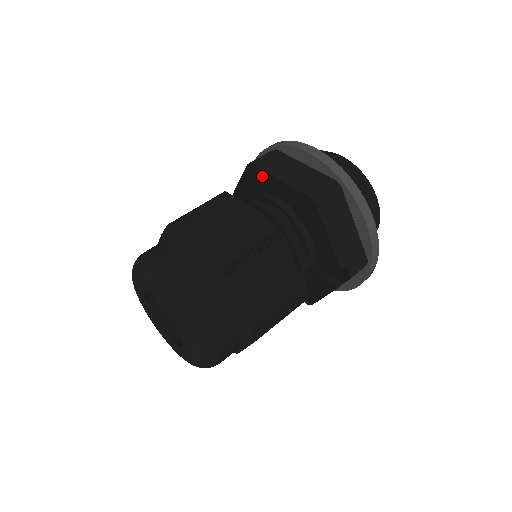
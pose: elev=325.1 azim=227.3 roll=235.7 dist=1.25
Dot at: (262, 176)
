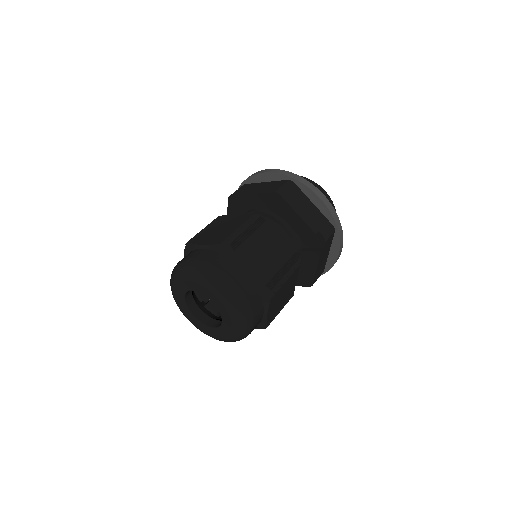
Dot at: (240, 200)
